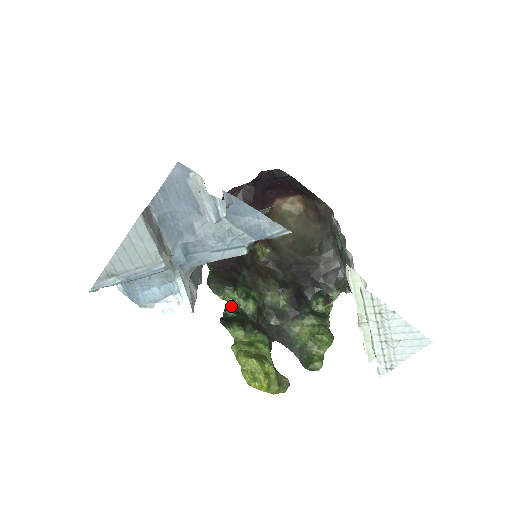
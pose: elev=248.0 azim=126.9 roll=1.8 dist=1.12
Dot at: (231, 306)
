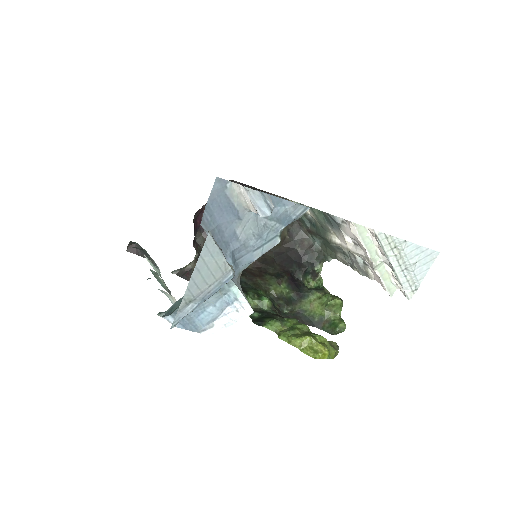
Dot at: occluded
